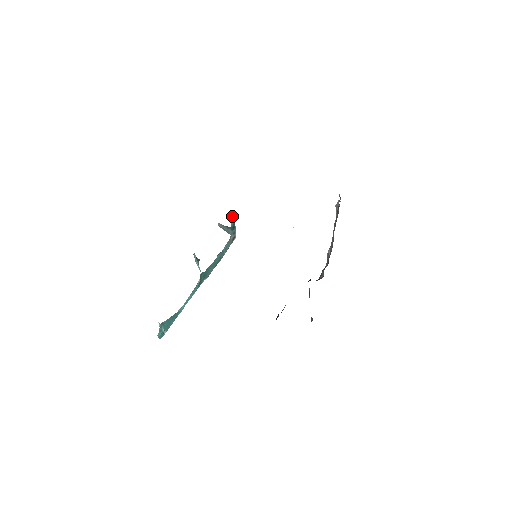
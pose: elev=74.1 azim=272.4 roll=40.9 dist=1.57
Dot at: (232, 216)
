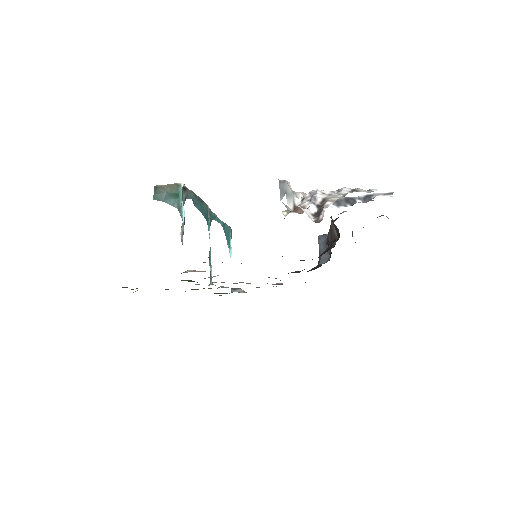
Dot at: (181, 239)
